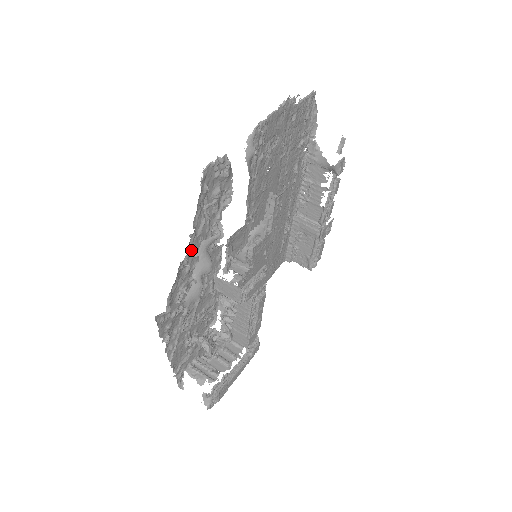
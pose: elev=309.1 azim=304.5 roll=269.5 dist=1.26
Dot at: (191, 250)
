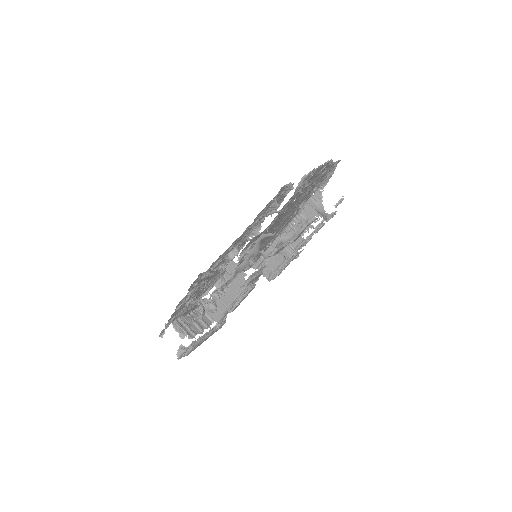
Dot at: (240, 236)
